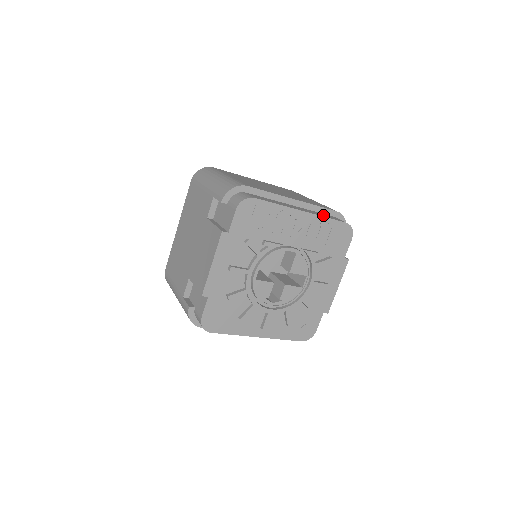
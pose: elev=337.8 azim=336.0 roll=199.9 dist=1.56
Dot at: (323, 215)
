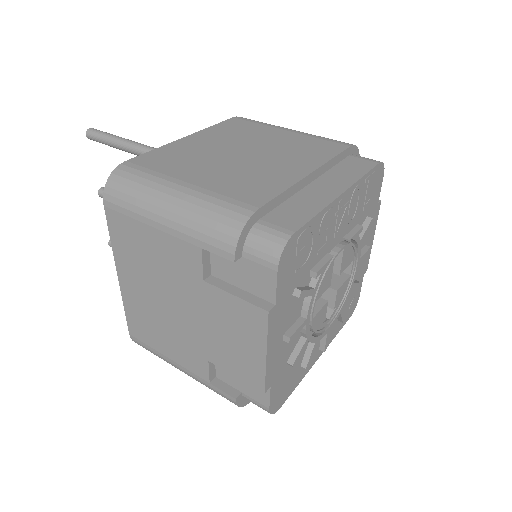
Dot at: (352, 172)
